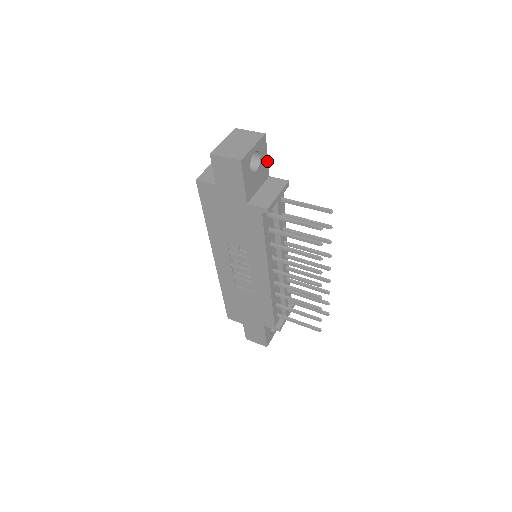
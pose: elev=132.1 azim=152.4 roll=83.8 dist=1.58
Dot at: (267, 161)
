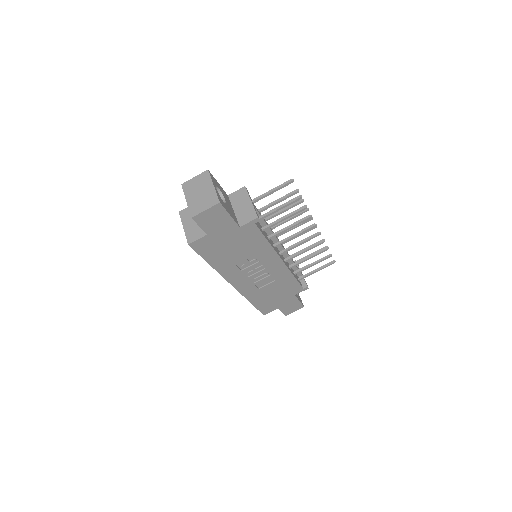
Dot at: (220, 187)
